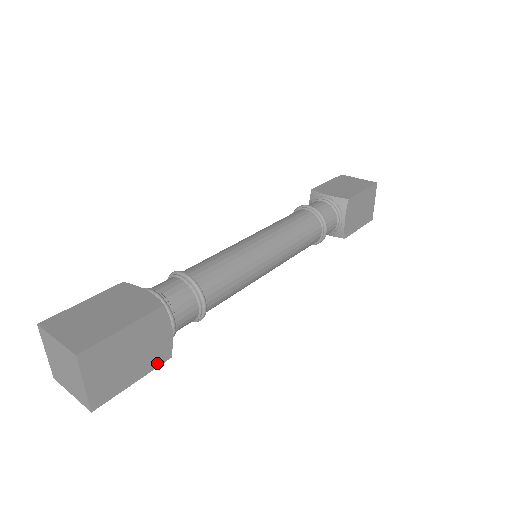
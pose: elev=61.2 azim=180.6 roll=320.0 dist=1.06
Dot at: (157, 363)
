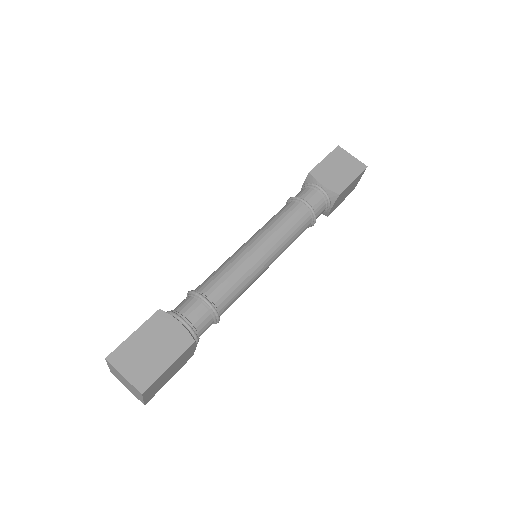
Dot at: (183, 348)
